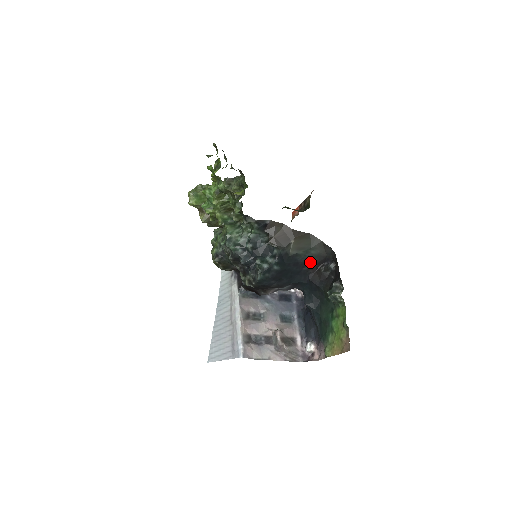
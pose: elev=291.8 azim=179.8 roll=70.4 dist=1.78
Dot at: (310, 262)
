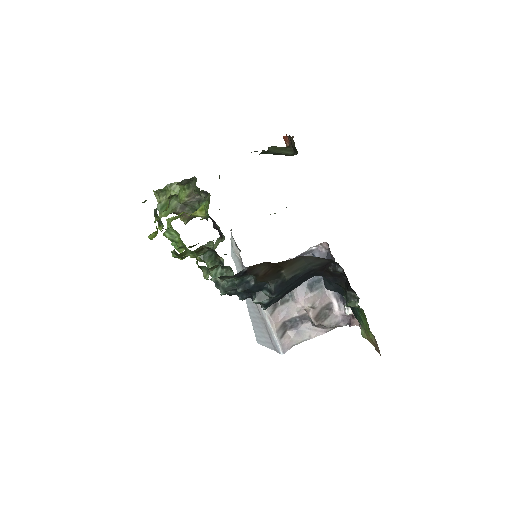
Dot at: (314, 269)
